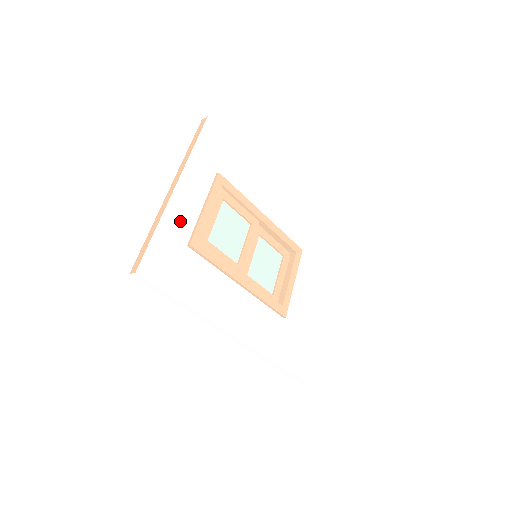
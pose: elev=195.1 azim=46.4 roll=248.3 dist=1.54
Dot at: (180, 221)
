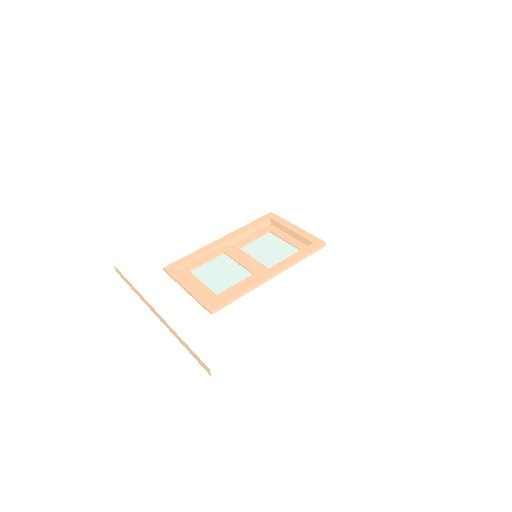
Dot at: (186, 315)
